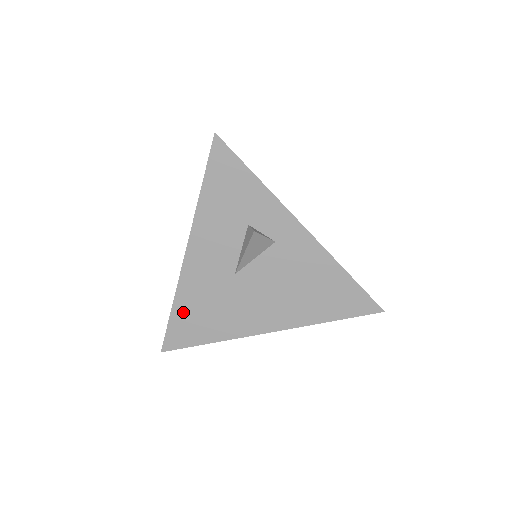
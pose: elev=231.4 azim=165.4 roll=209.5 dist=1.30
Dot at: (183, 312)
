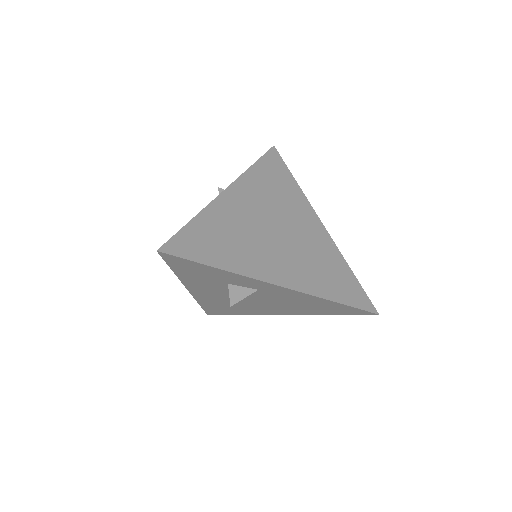
Dot at: (209, 306)
